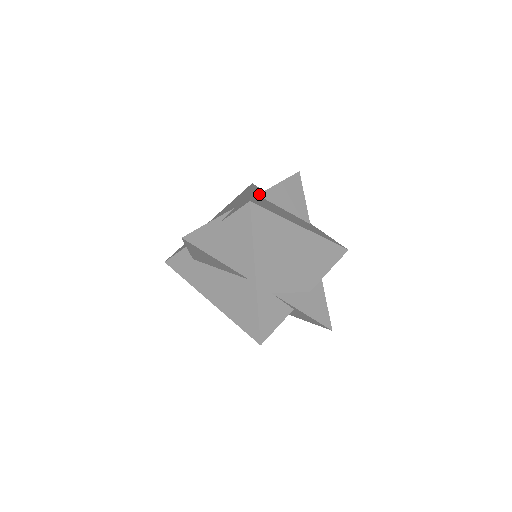
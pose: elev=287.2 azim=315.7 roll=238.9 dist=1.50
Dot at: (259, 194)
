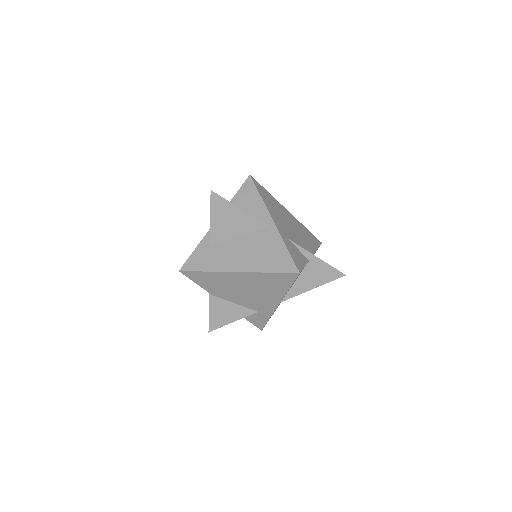
Dot at: occluded
